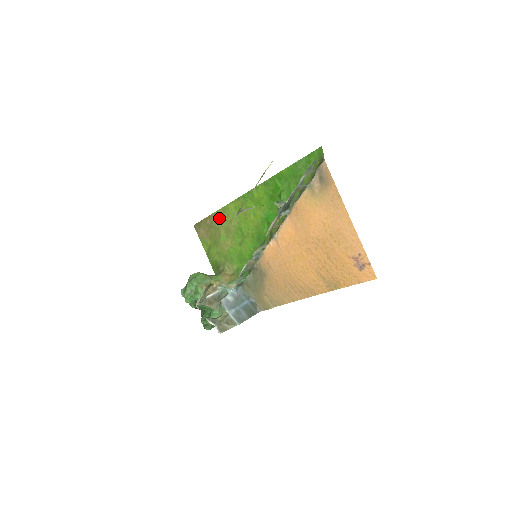
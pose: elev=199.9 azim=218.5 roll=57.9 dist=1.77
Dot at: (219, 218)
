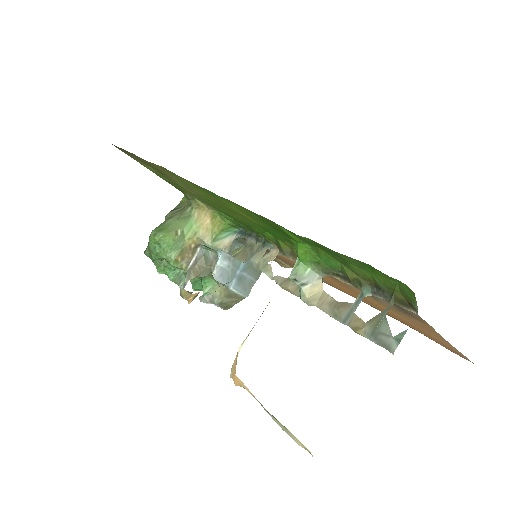
Dot at: (161, 170)
